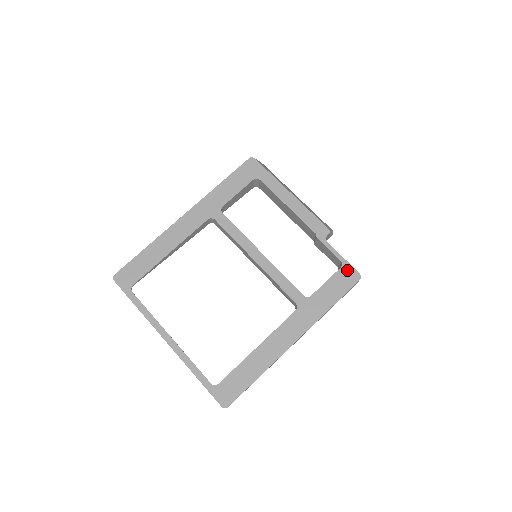
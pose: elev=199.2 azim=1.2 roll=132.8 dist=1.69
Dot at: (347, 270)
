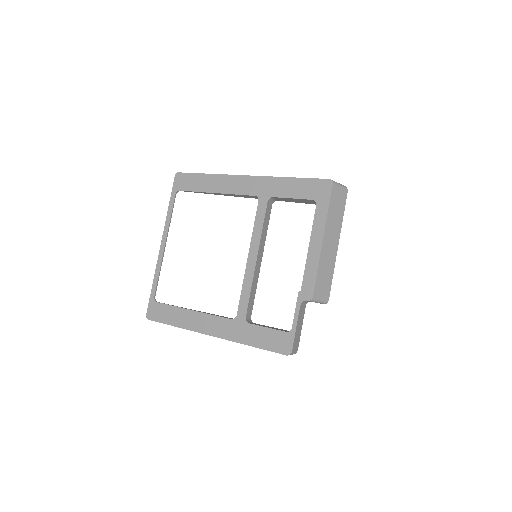
Dot at: (288, 339)
